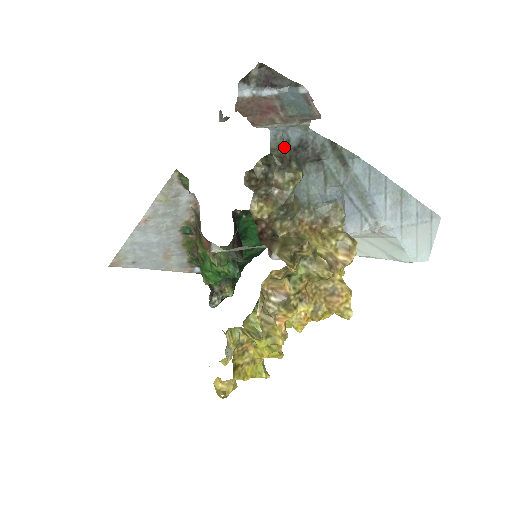
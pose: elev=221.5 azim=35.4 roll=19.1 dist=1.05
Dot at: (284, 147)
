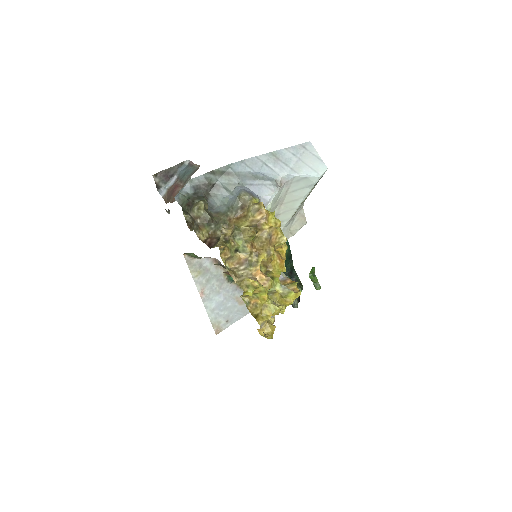
Dot at: (187, 199)
